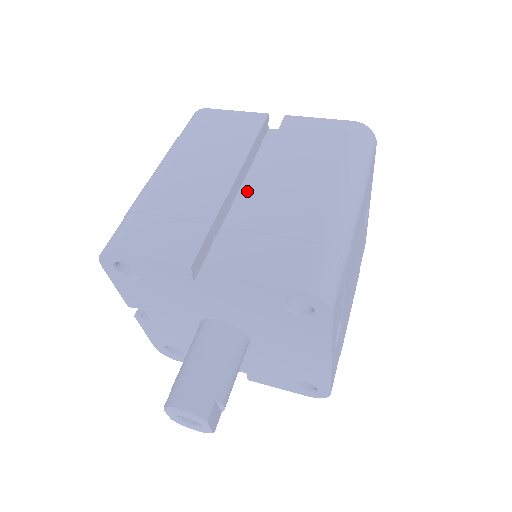
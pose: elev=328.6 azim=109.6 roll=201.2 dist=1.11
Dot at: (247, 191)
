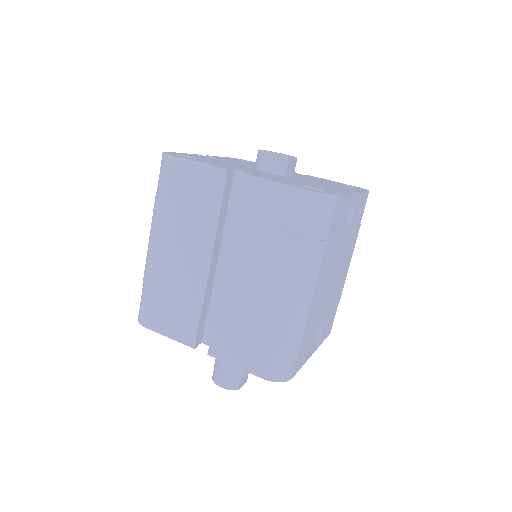
Dot at: occluded
